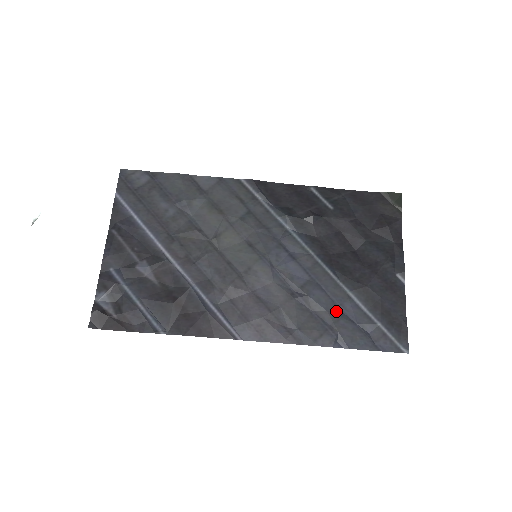
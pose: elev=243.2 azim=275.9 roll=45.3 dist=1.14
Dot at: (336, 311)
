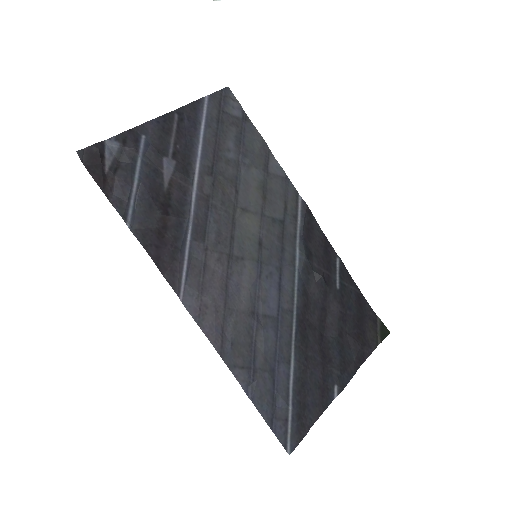
Dot at: (270, 362)
